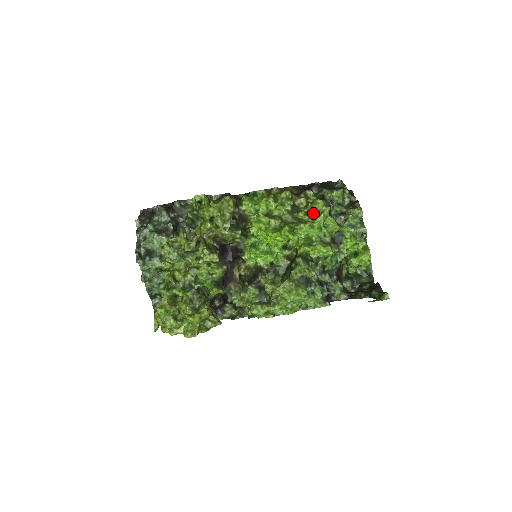
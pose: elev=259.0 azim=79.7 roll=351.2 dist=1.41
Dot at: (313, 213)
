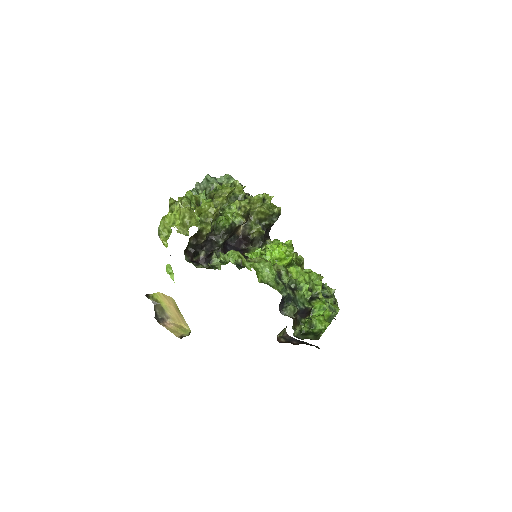
Dot at: occluded
